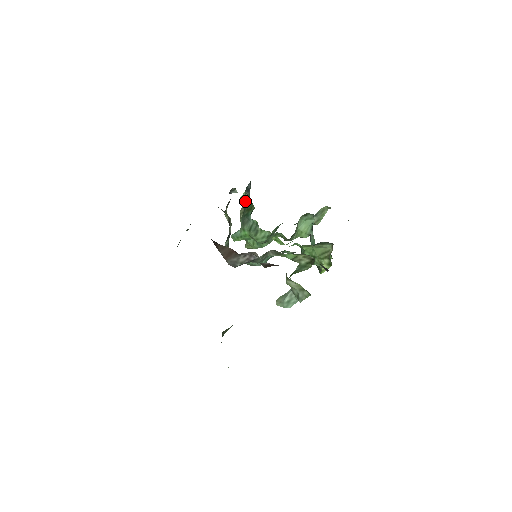
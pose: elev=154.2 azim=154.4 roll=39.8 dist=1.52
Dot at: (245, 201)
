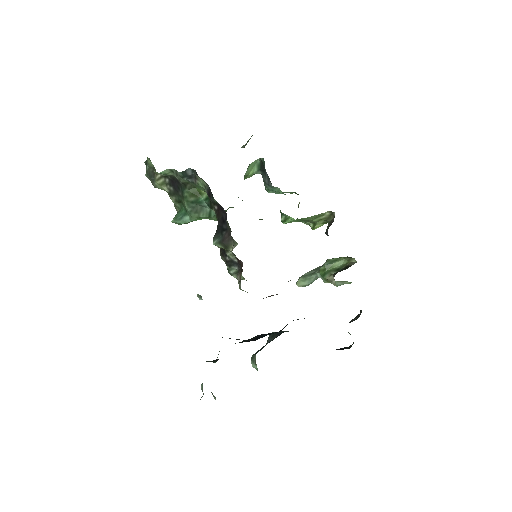
Dot at: (169, 175)
